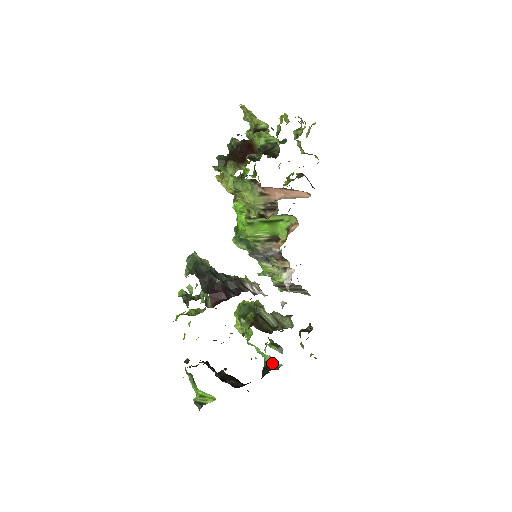
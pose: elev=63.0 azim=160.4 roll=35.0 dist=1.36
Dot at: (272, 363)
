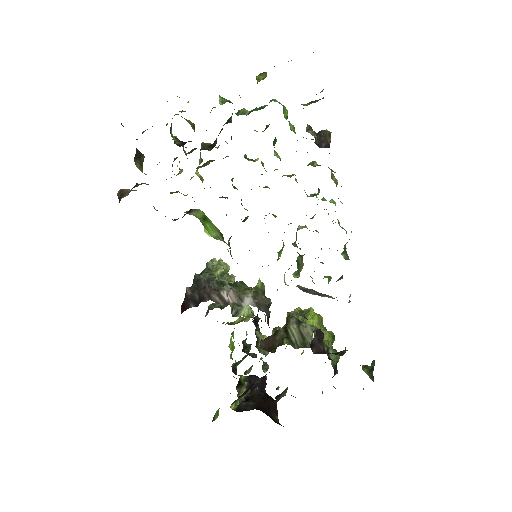
Dot at: occluded
